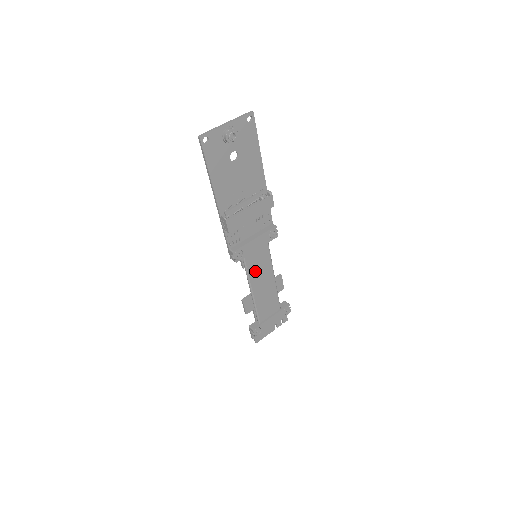
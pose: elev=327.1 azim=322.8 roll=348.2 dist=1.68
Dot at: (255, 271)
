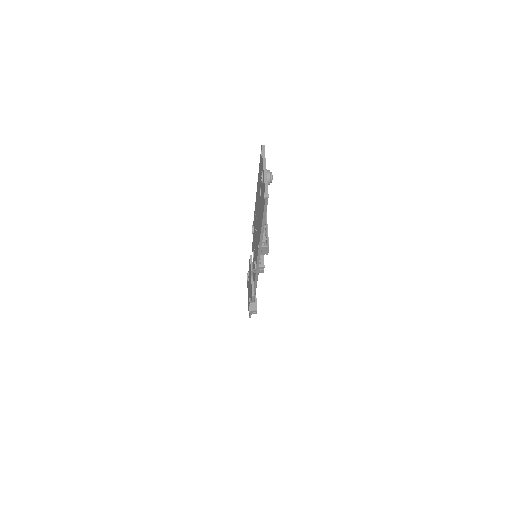
Dot at: occluded
